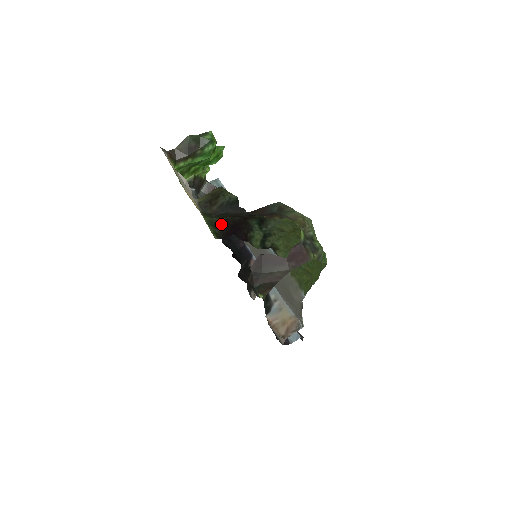
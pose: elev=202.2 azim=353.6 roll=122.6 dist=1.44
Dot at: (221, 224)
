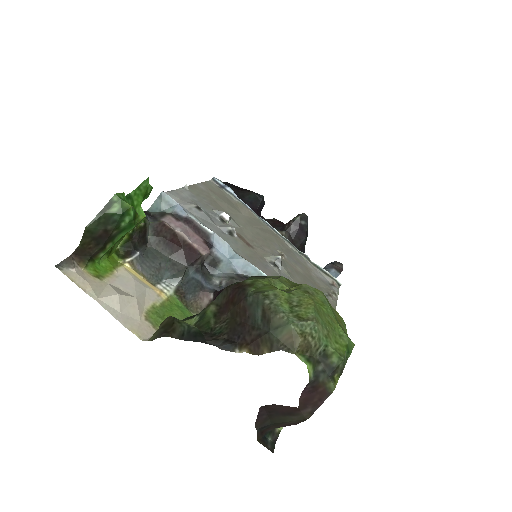
Dot at: (194, 316)
